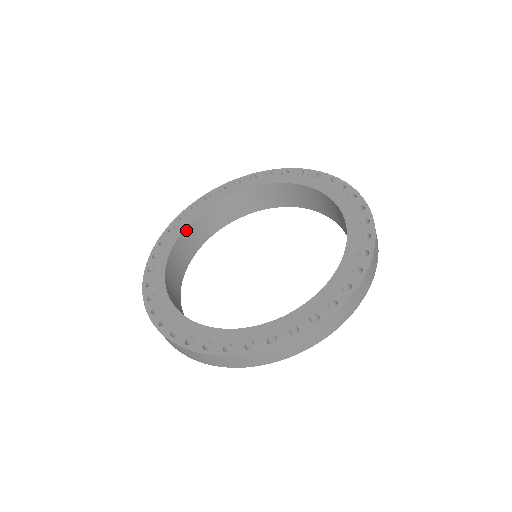
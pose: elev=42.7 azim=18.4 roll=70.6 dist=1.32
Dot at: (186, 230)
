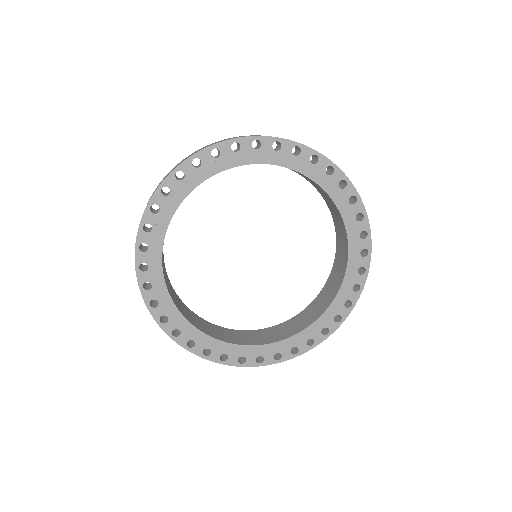
Dot at: occluded
